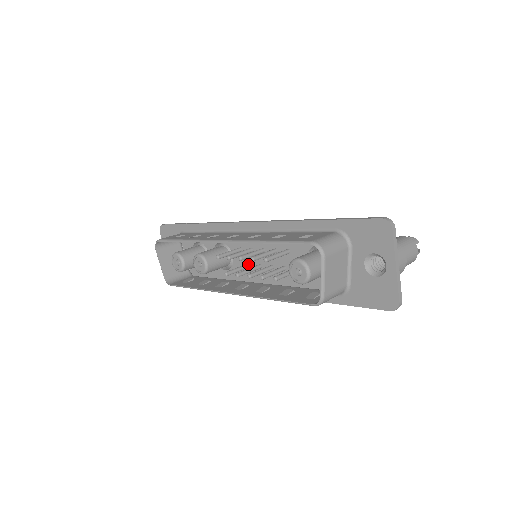
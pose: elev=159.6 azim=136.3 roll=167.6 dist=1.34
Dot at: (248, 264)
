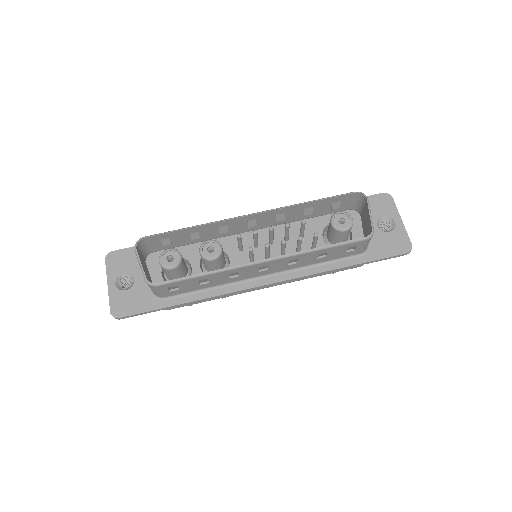
Dot at: occluded
